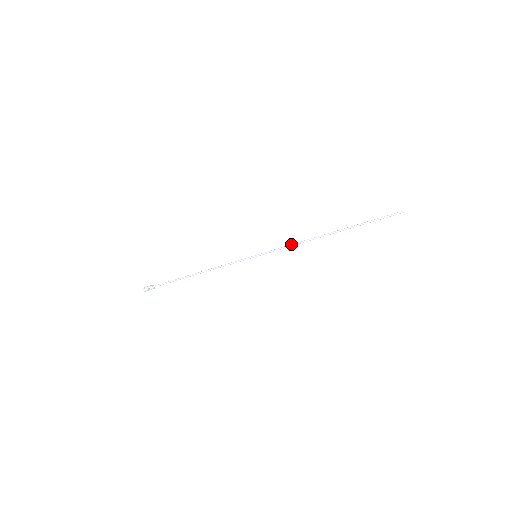
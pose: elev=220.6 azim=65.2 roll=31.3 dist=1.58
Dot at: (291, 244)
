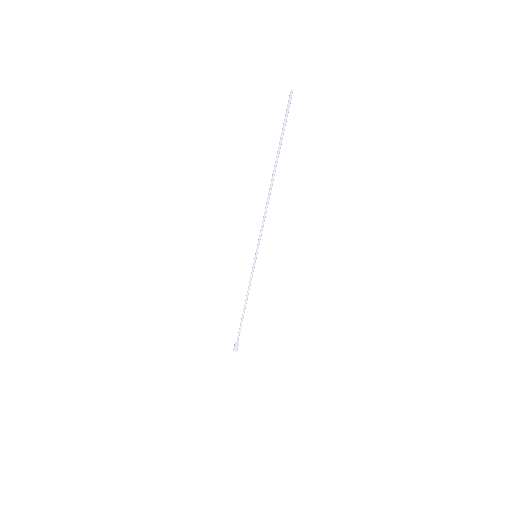
Dot at: (262, 221)
